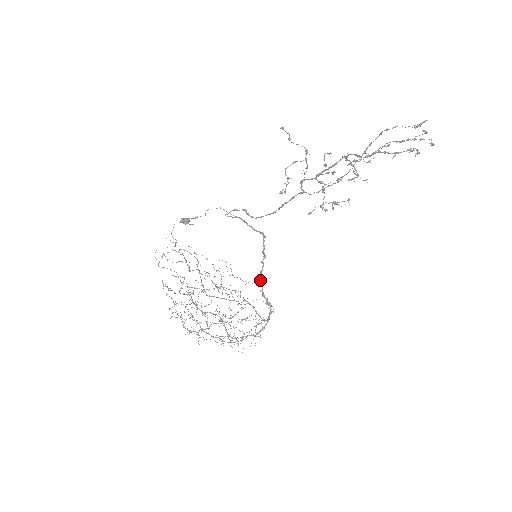
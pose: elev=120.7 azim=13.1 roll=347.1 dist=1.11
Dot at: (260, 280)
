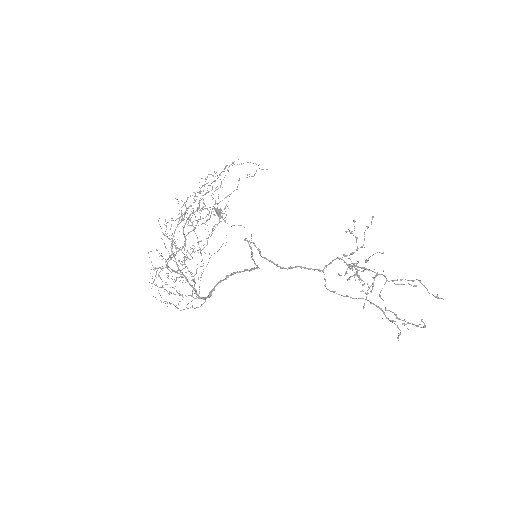
Dot at: (228, 276)
